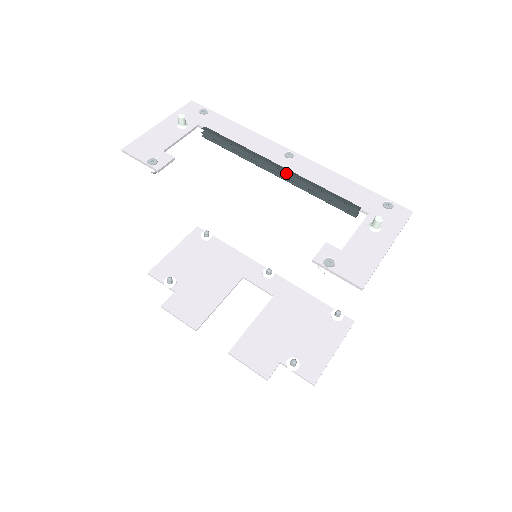
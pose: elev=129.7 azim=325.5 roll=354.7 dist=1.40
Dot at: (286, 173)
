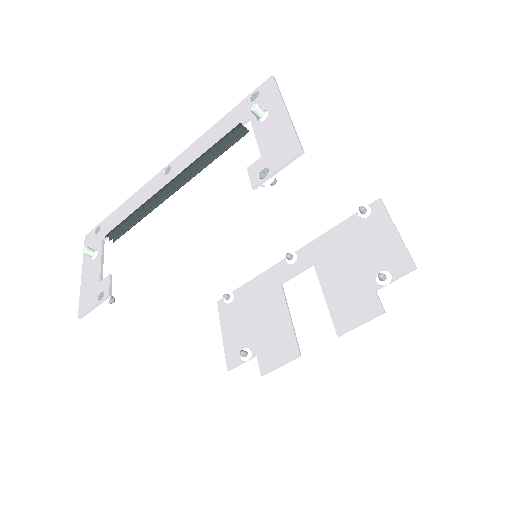
Dot at: (178, 180)
